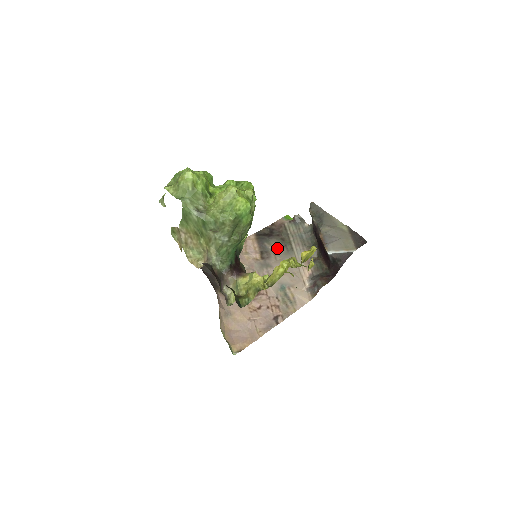
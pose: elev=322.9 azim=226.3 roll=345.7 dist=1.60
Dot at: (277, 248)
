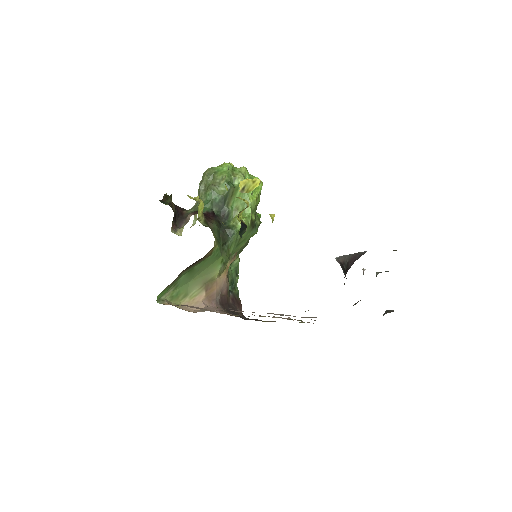
Dot at: occluded
